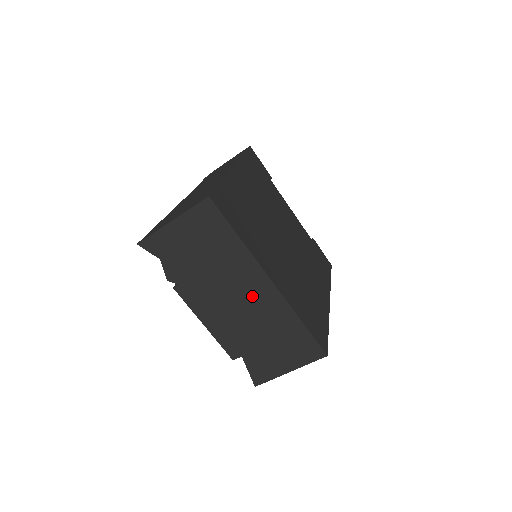
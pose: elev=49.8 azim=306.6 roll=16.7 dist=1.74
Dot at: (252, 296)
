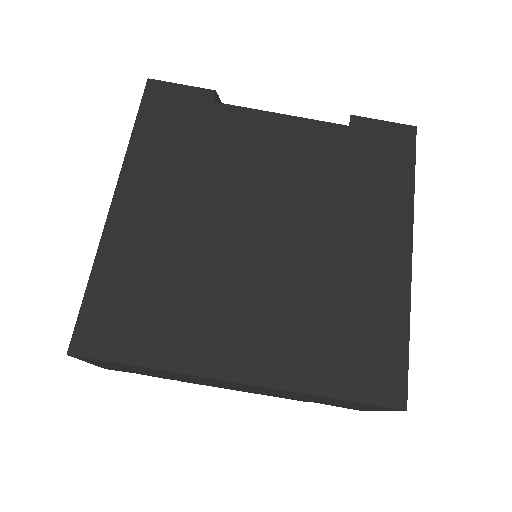
Dot at: (242, 386)
